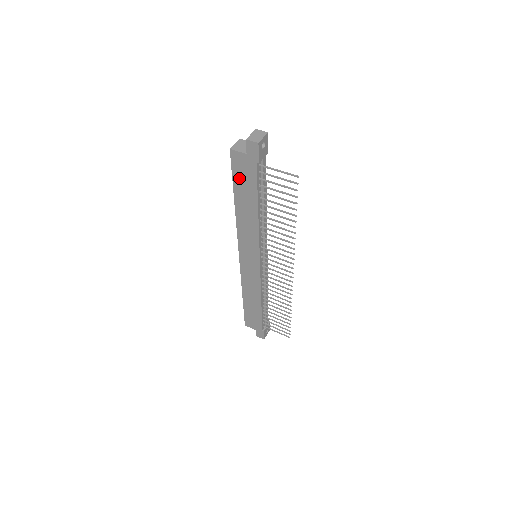
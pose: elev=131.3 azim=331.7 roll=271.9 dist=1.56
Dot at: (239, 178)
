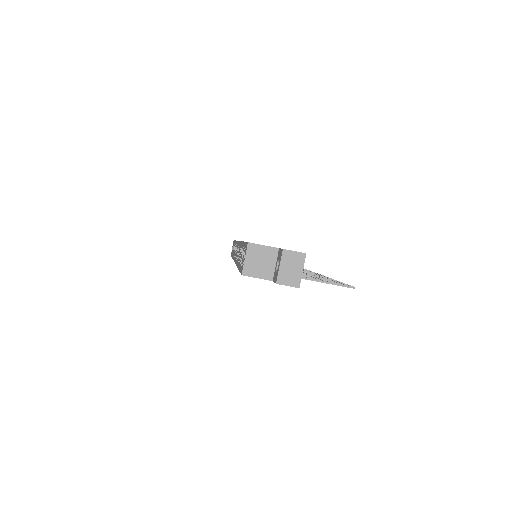
Dot at: occluded
